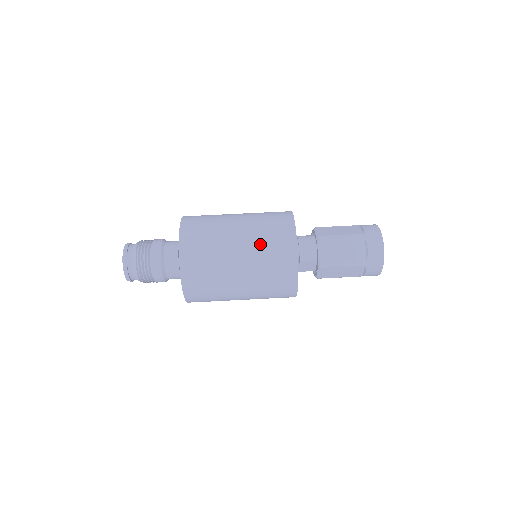
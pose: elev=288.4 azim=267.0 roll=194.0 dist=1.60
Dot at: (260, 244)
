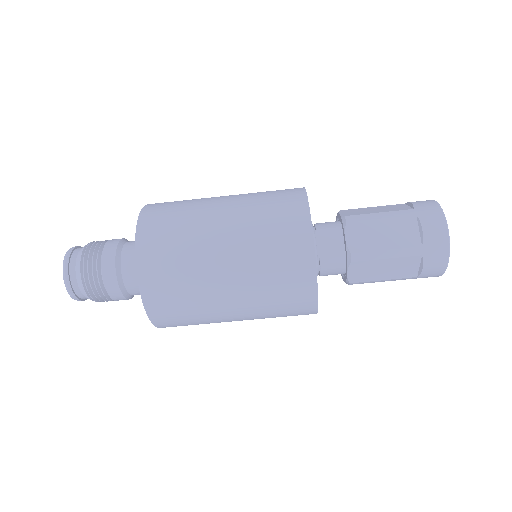
Dot at: occluded
